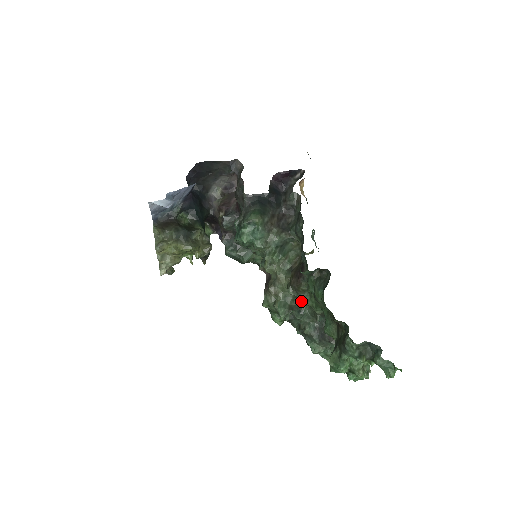
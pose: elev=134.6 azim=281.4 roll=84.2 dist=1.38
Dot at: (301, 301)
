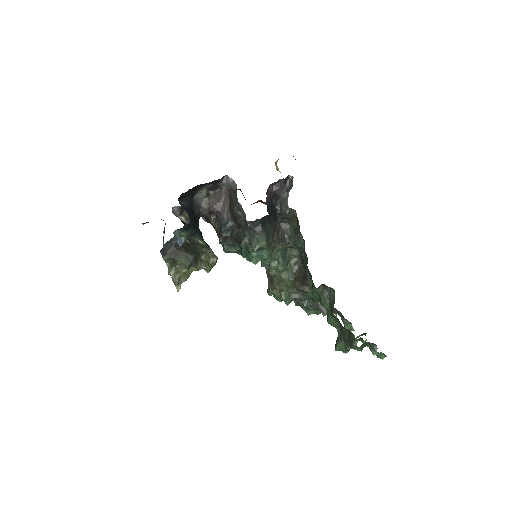
Dot at: (303, 295)
